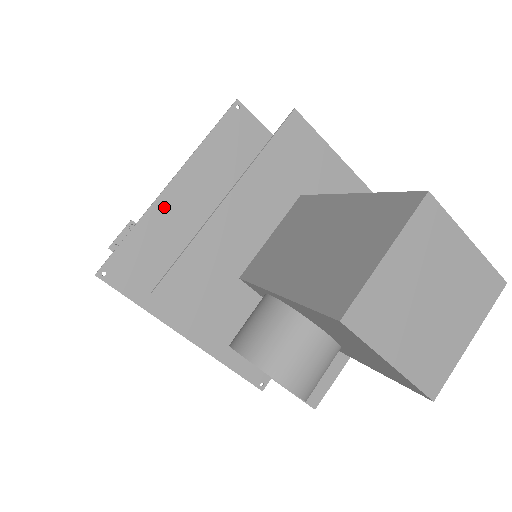
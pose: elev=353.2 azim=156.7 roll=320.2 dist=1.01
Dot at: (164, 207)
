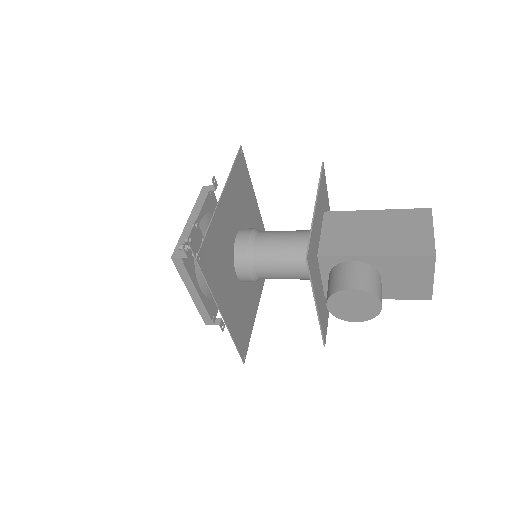
Dot at: (220, 212)
